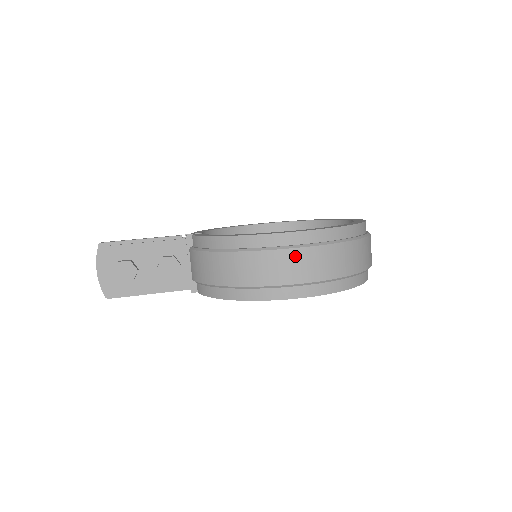
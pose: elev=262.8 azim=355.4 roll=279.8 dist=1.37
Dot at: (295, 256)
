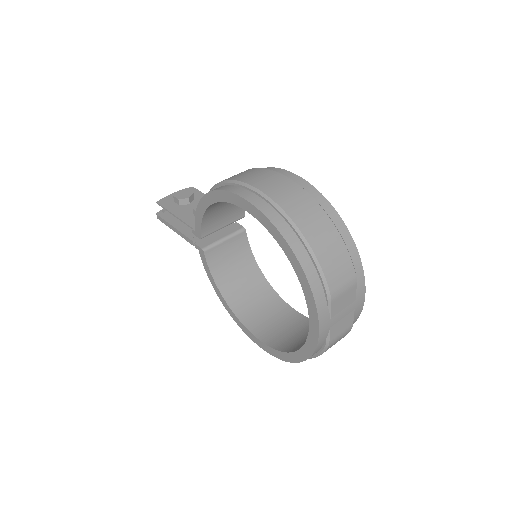
Dot at: (269, 174)
